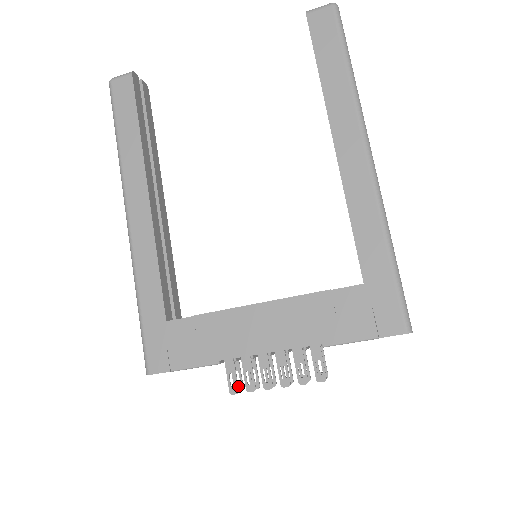
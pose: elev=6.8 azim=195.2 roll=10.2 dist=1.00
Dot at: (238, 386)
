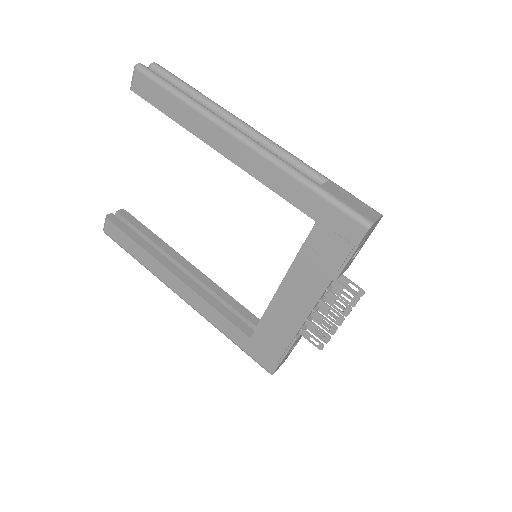
Dot at: (320, 342)
